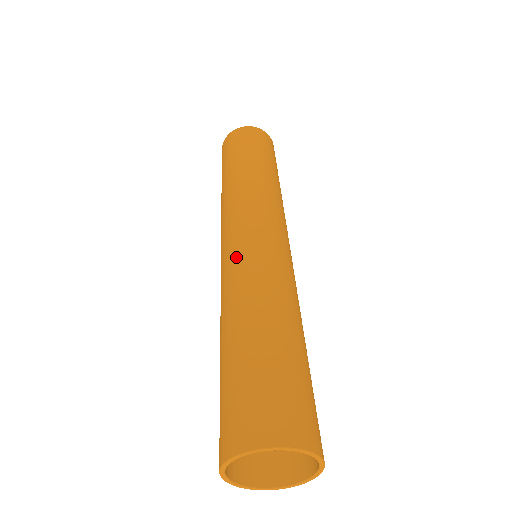
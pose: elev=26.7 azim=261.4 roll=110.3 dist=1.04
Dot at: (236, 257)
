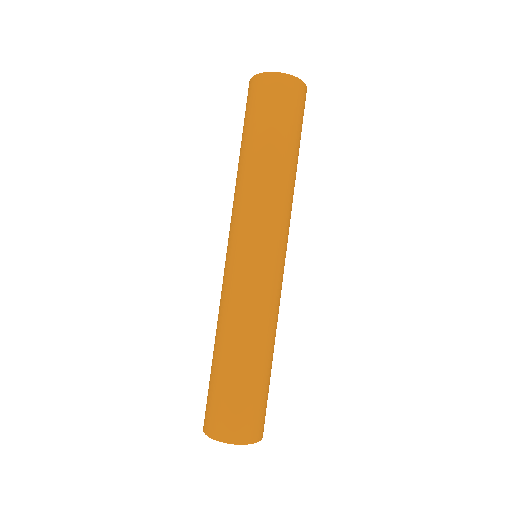
Dot at: (225, 279)
